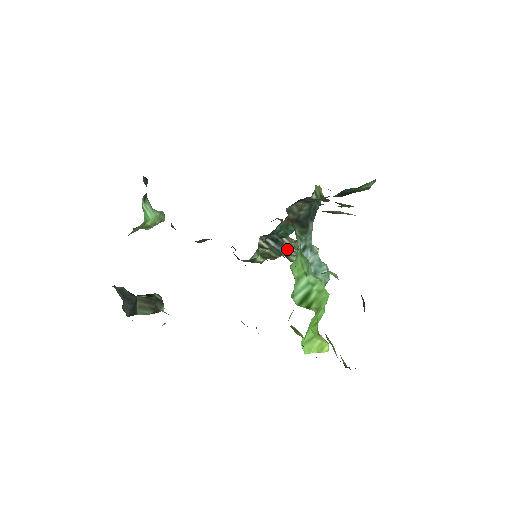
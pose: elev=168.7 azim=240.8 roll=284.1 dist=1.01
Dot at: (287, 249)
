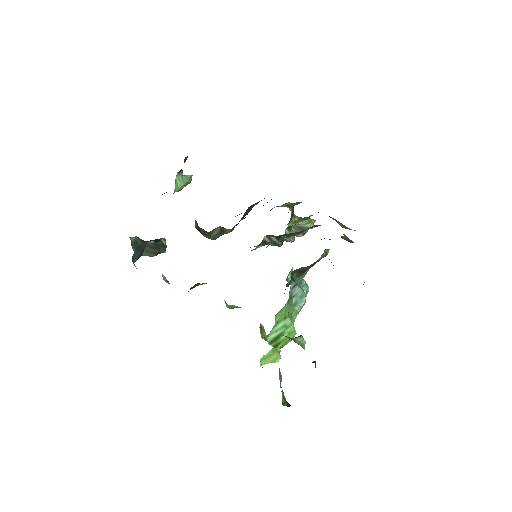
Dot at: (286, 238)
